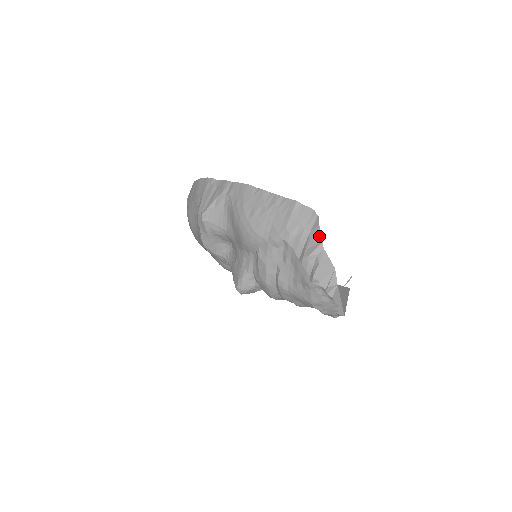
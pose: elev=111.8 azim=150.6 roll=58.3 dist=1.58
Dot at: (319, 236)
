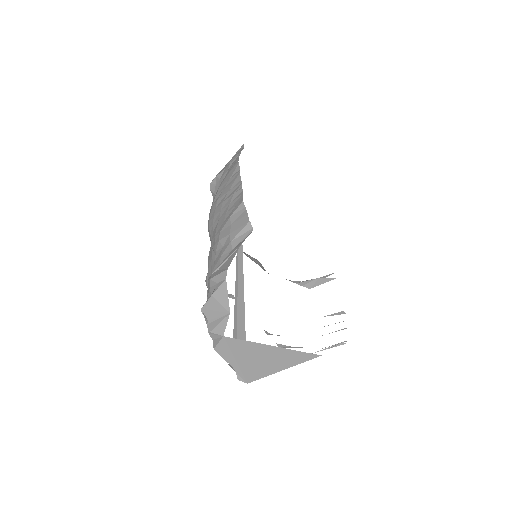
Dot at: (231, 259)
